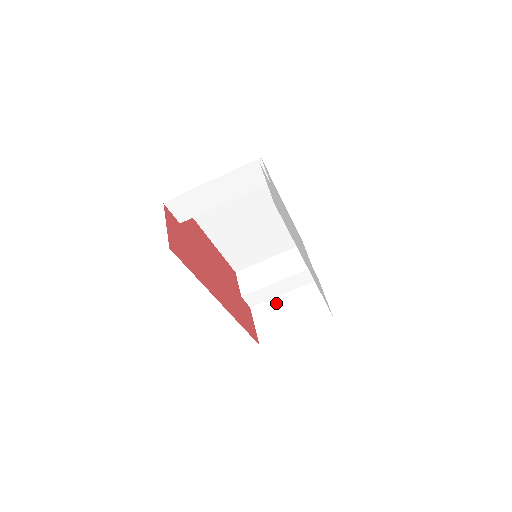
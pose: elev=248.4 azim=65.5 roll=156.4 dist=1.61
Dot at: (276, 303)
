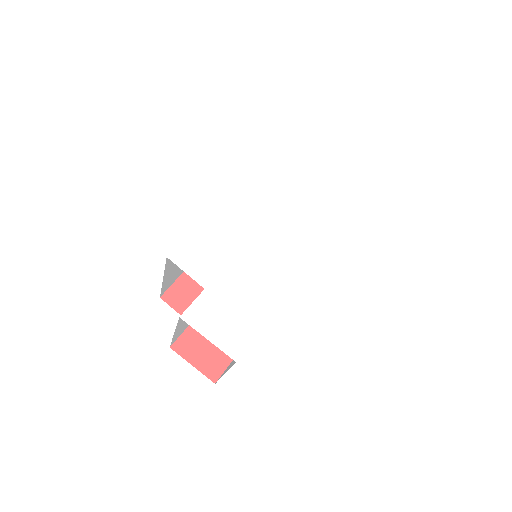
Dot at: occluded
